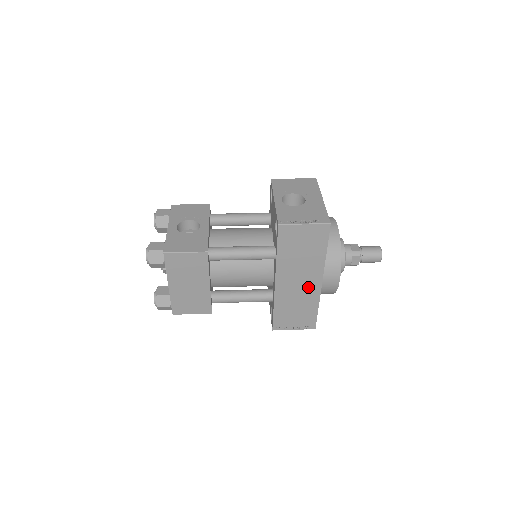
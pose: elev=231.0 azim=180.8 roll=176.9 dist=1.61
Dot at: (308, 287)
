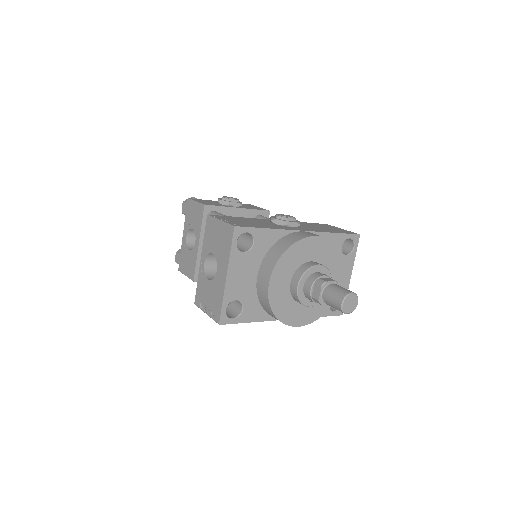
Dot at: occluded
